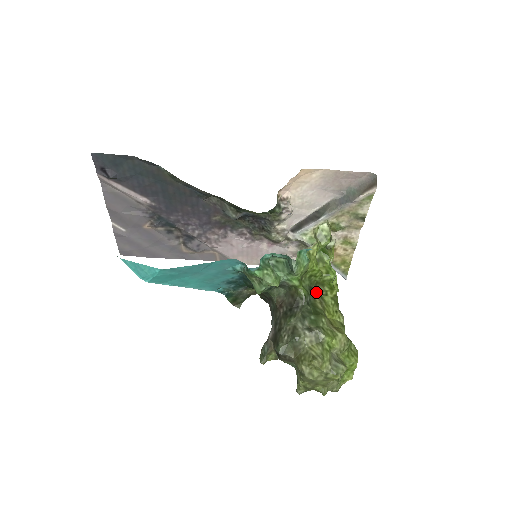
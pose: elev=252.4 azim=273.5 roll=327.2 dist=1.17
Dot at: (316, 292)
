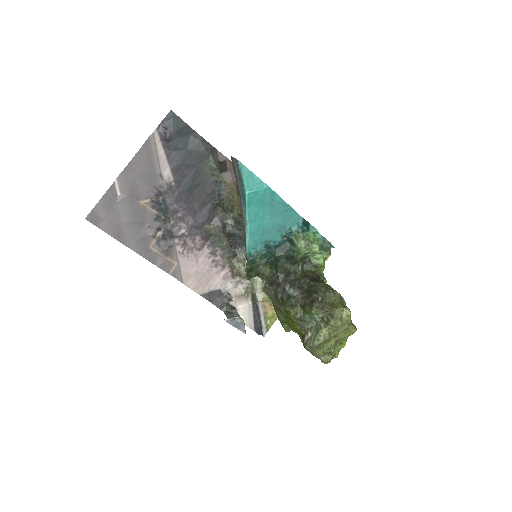
Dot at: occluded
